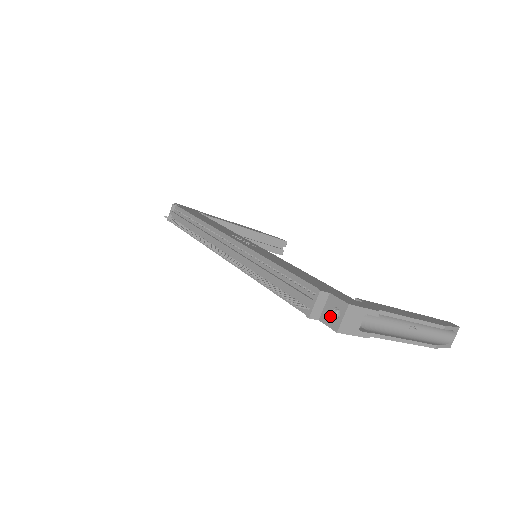
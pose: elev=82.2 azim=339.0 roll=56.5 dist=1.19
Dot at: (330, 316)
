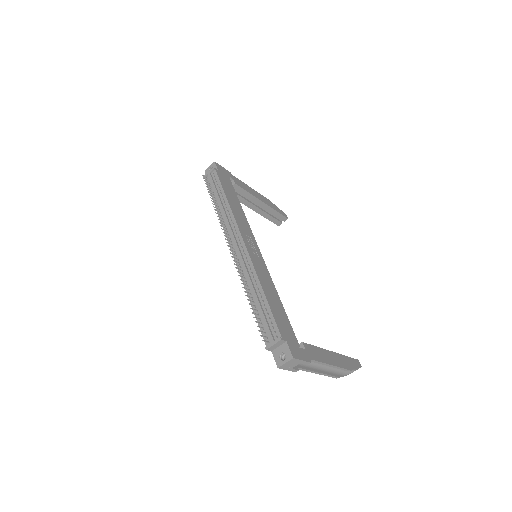
Dot at: (279, 355)
